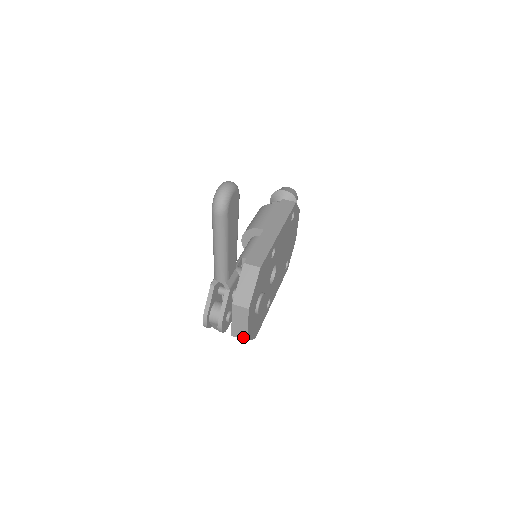
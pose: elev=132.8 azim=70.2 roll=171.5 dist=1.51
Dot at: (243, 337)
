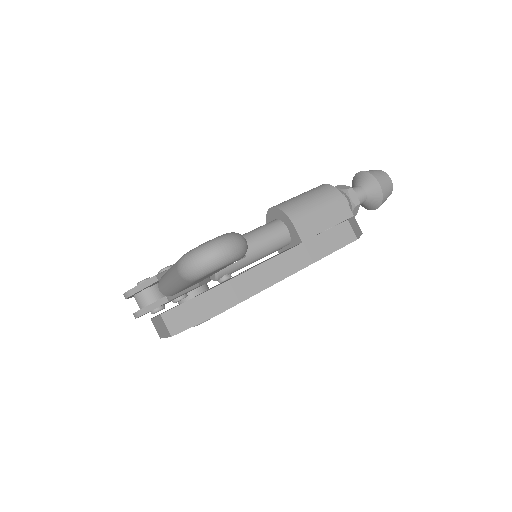
Dot at: (159, 333)
